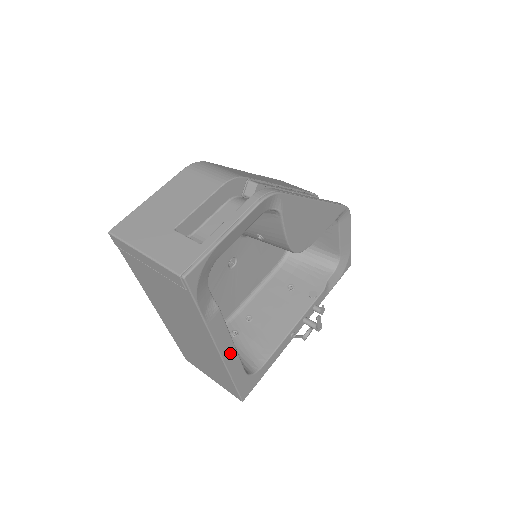
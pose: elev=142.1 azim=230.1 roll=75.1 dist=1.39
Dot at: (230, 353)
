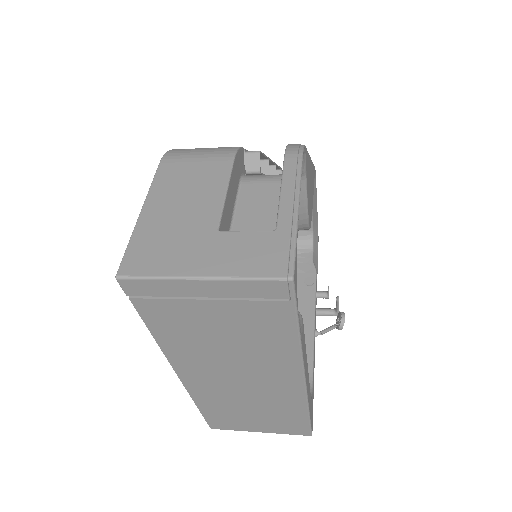
Dot at: (307, 377)
